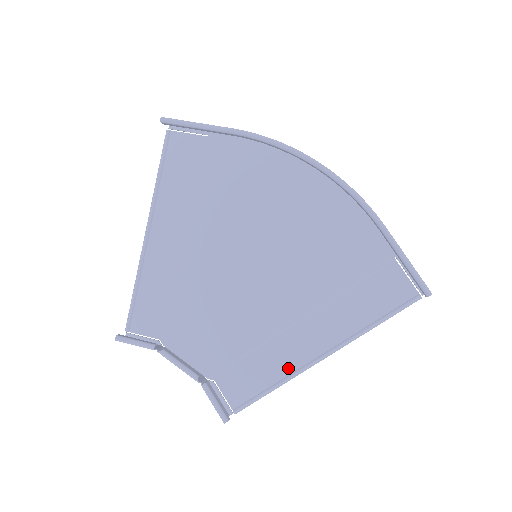
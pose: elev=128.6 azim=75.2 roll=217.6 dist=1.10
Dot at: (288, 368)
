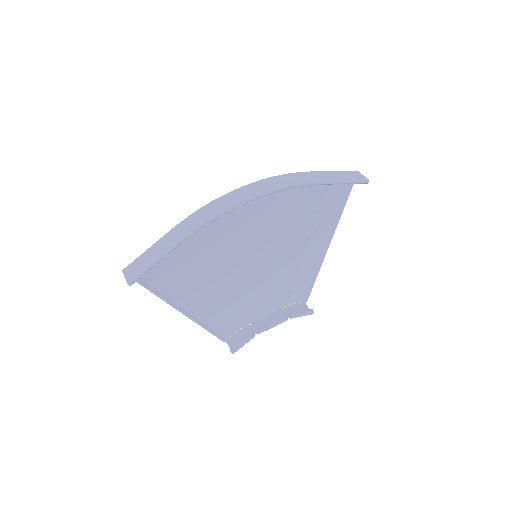
Dot at: (316, 266)
